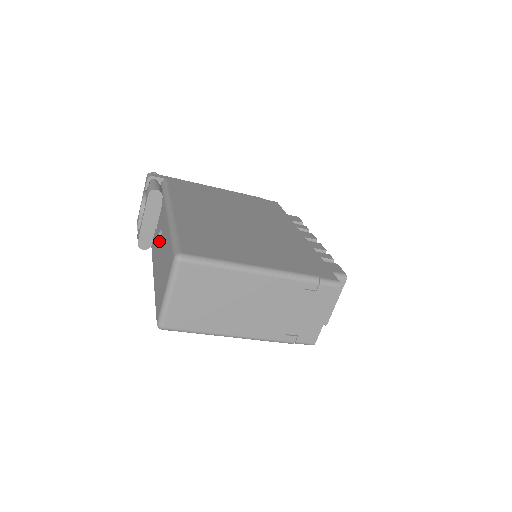
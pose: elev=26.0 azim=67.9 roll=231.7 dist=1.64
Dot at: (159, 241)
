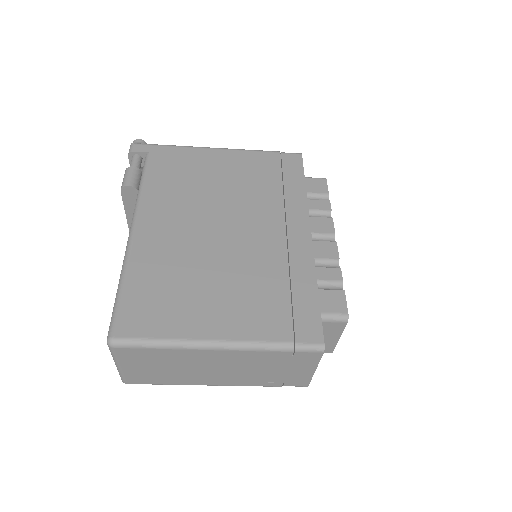
Dot at: occluded
